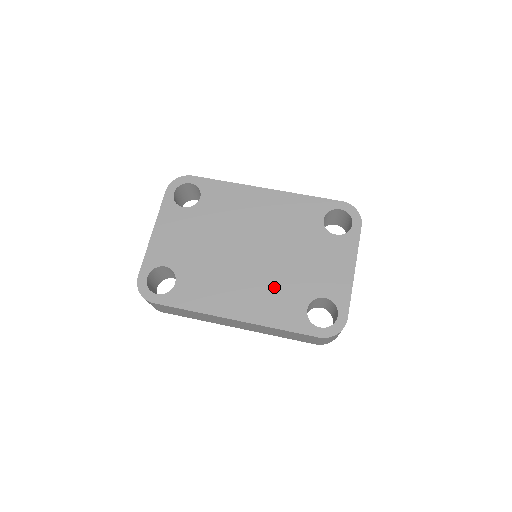
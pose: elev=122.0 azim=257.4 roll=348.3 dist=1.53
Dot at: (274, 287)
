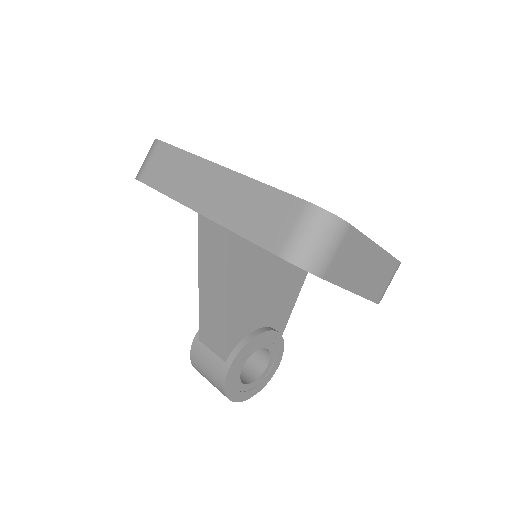
Dot at: occluded
